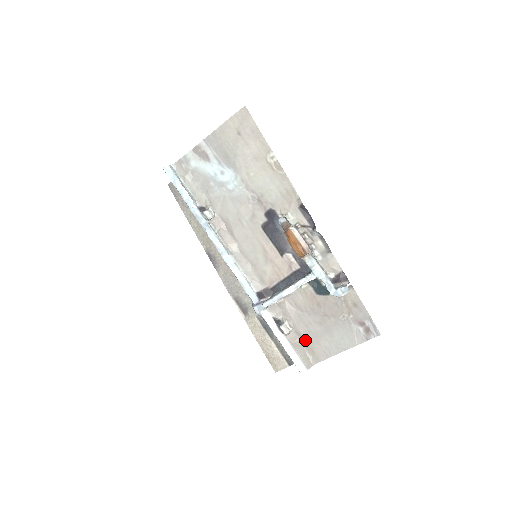
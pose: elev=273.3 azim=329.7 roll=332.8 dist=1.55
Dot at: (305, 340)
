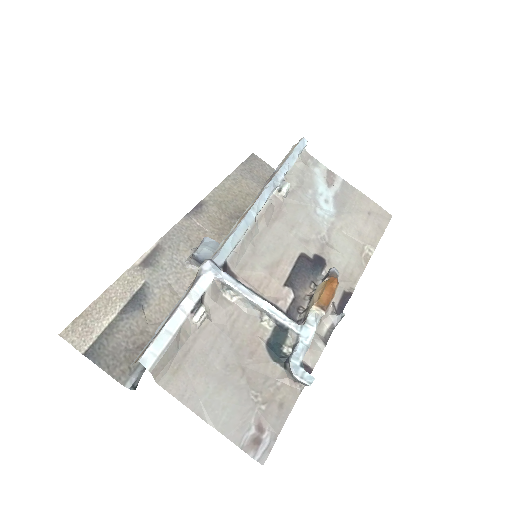
Dot at: (189, 352)
